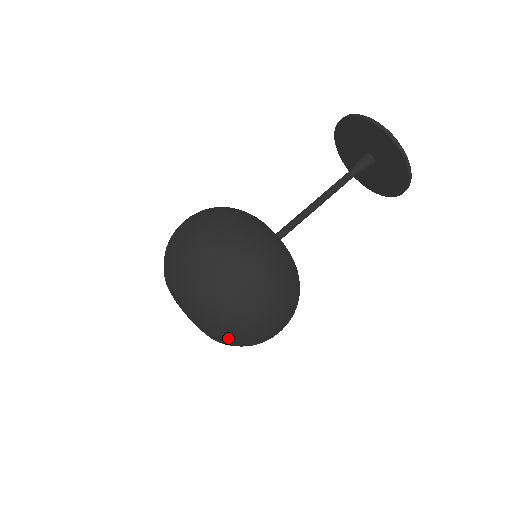
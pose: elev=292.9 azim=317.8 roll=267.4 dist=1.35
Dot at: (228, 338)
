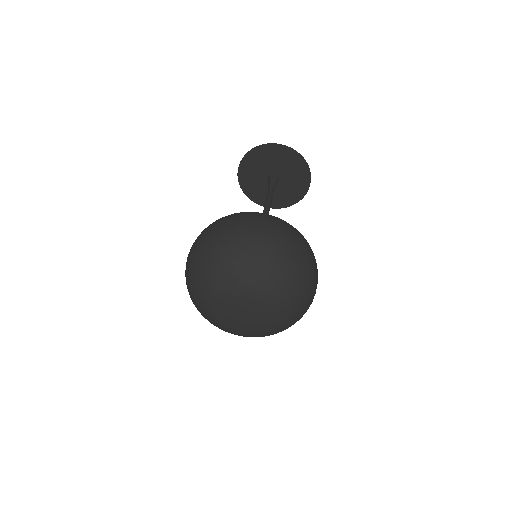
Dot at: (290, 295)
